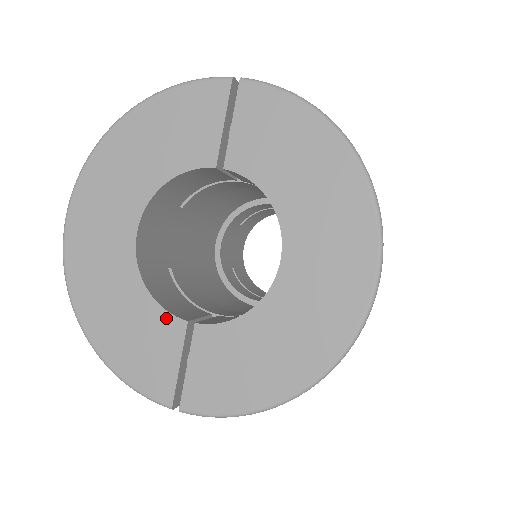
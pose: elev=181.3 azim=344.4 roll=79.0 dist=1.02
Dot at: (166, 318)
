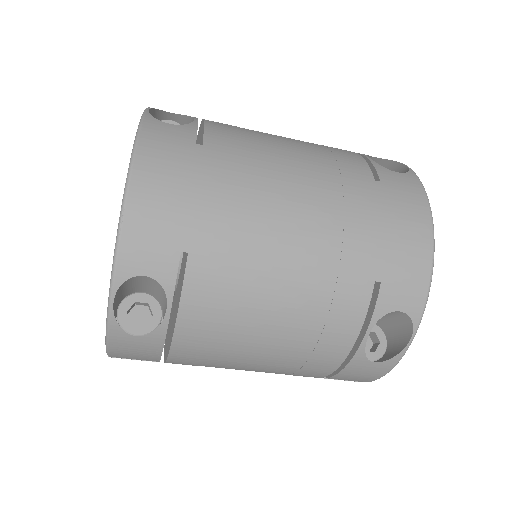
Dot at: occluded
